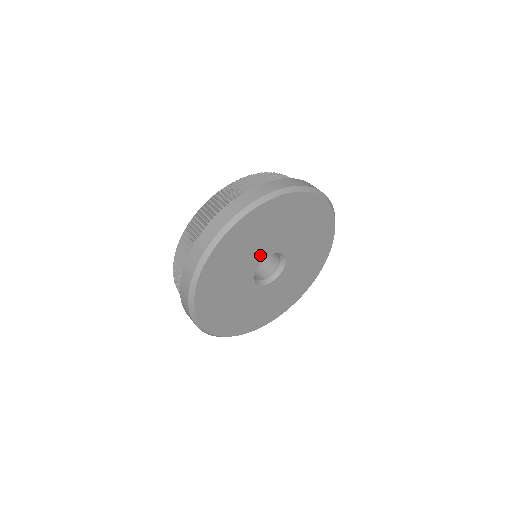
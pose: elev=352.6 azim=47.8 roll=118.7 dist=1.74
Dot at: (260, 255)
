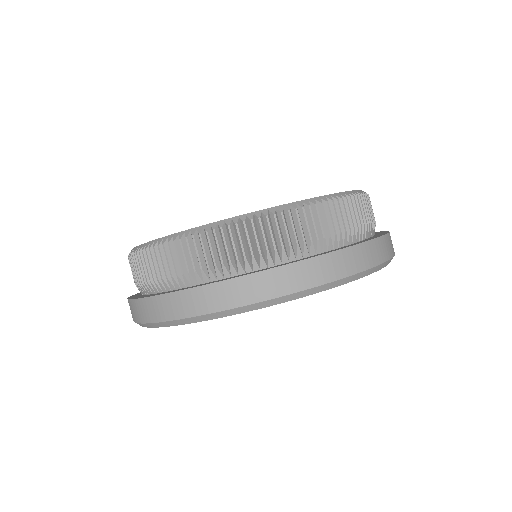
Dot at: occluded
